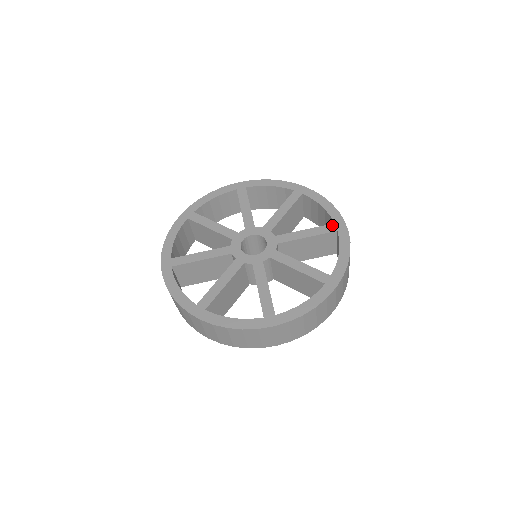
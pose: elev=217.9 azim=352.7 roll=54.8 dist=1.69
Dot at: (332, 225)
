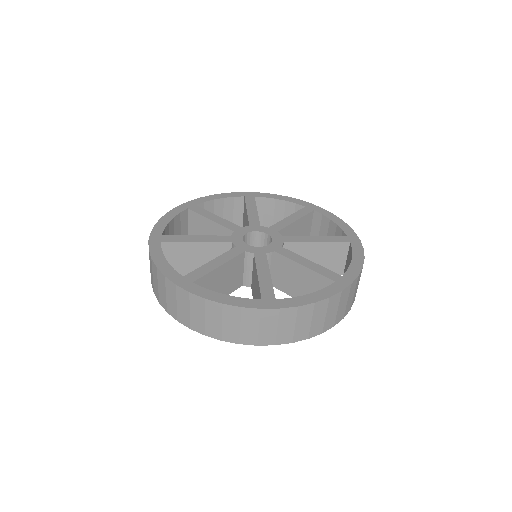
Dot at: (305, 208)
